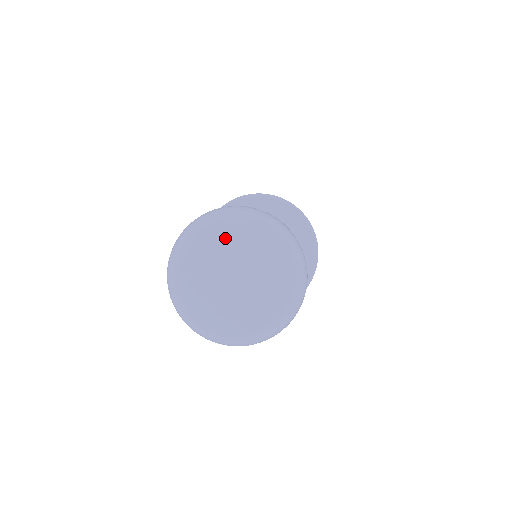
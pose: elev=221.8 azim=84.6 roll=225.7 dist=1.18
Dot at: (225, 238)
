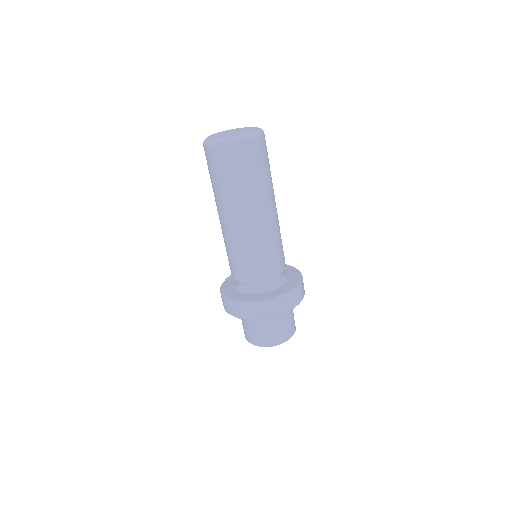
Dot at: (231, 130)
